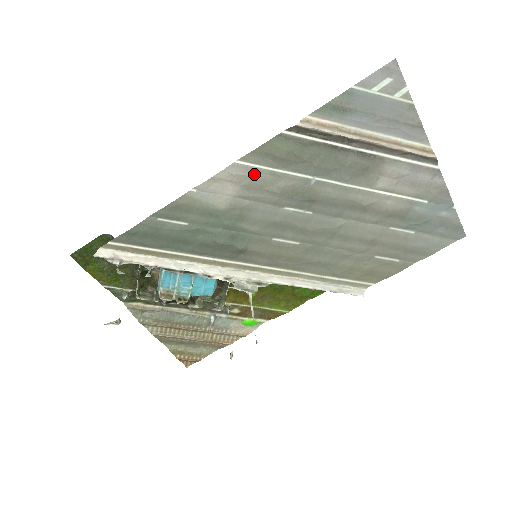
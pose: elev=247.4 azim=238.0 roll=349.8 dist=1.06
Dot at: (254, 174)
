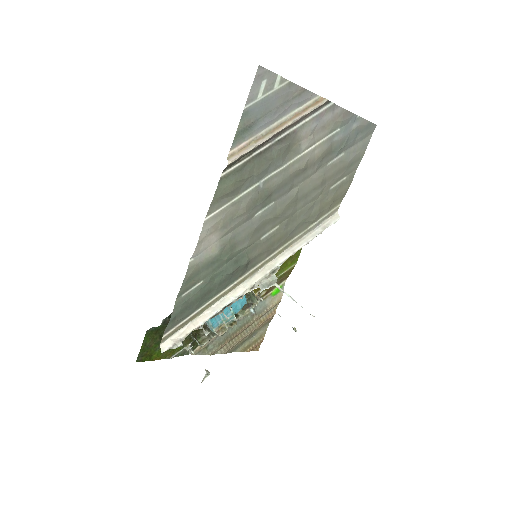
Dot at: (222, 216)
